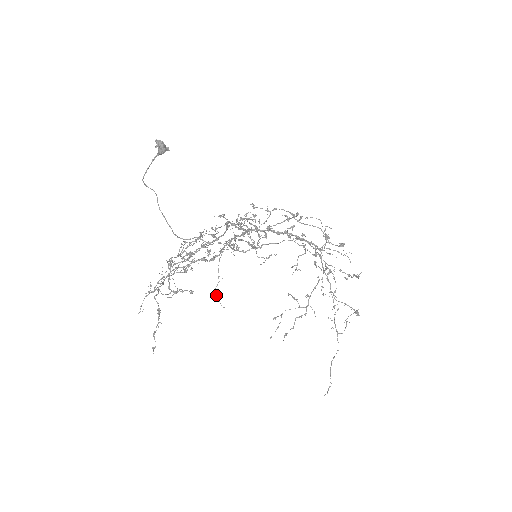
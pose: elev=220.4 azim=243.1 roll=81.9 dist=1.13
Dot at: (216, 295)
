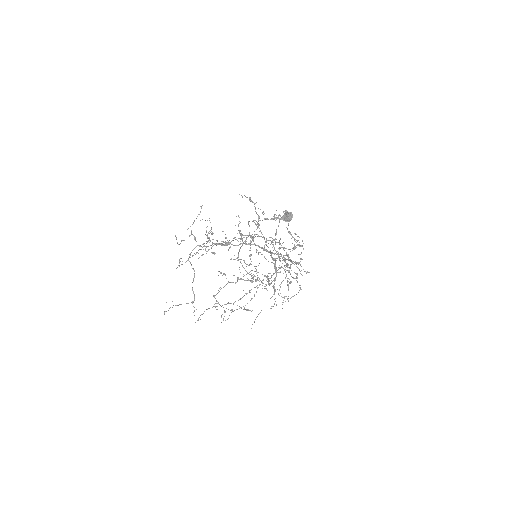
Dot at: occluded
